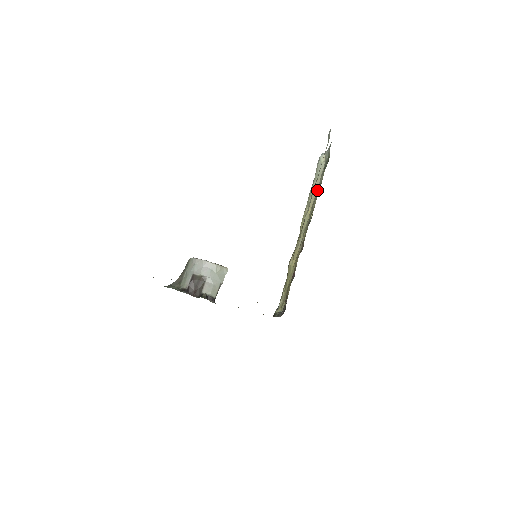
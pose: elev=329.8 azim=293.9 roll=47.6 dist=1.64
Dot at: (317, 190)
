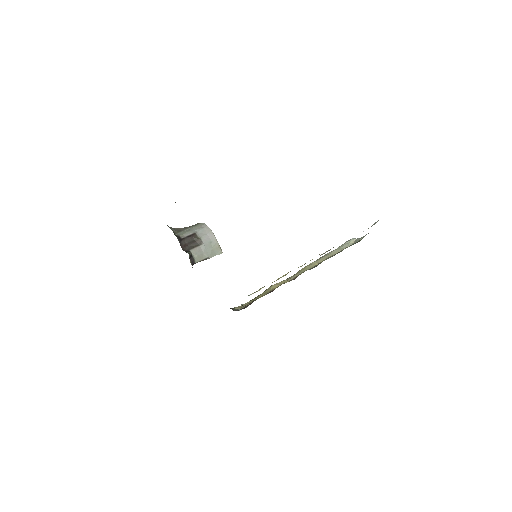
Dot at: (334, 254)
